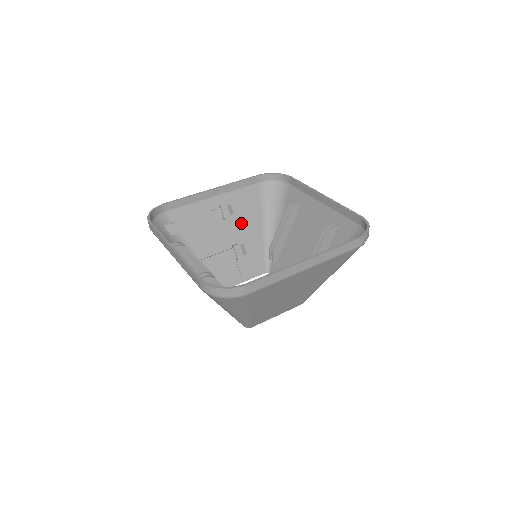
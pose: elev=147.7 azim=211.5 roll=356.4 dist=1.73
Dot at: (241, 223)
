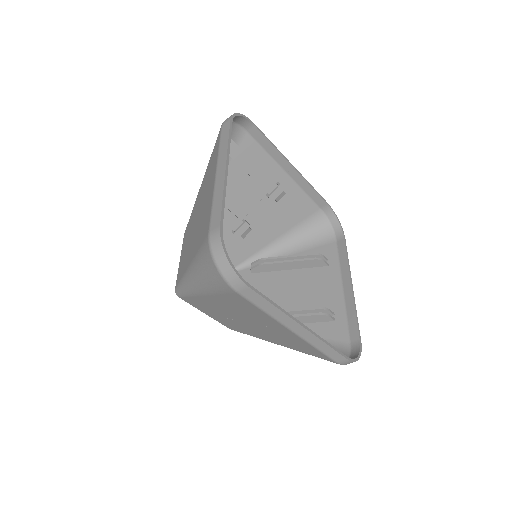
Dot at: (272, 214)
